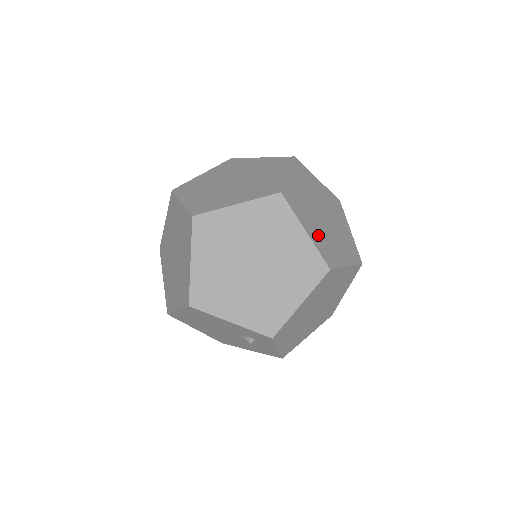
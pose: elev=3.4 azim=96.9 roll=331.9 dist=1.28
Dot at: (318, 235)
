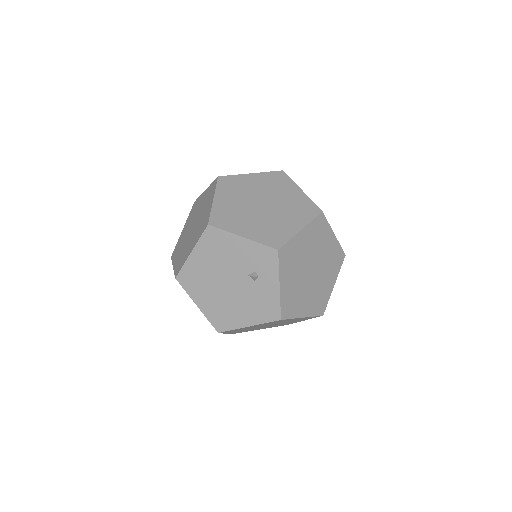
Dot at: occluded
